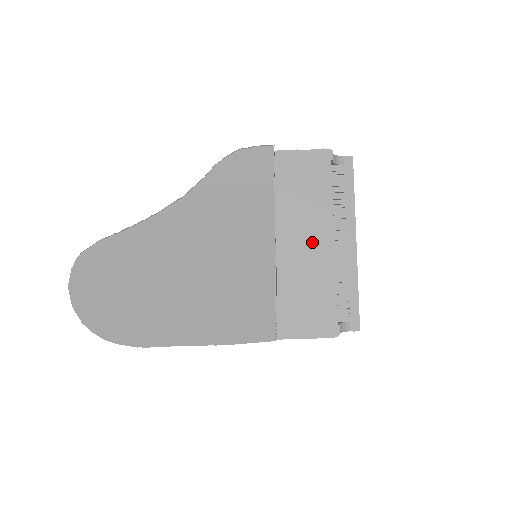
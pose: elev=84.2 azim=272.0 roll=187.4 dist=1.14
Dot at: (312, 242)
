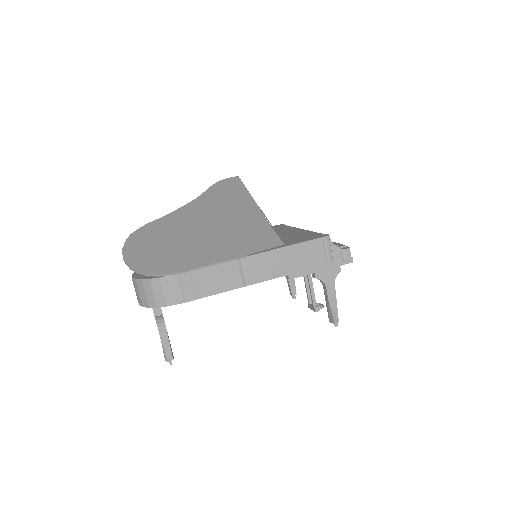
Dot at: (288, 232)
